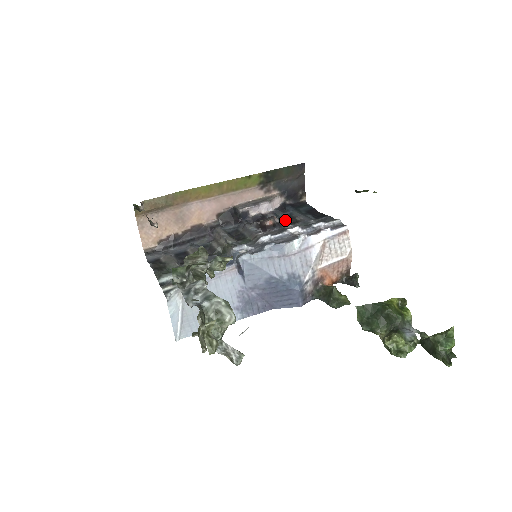
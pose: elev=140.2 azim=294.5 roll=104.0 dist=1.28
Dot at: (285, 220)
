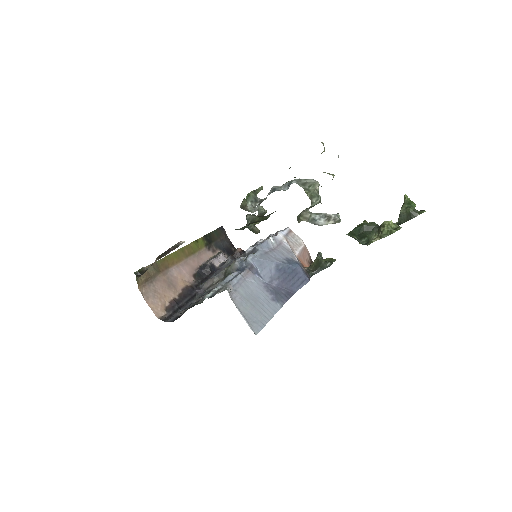
Dot at: occluded
